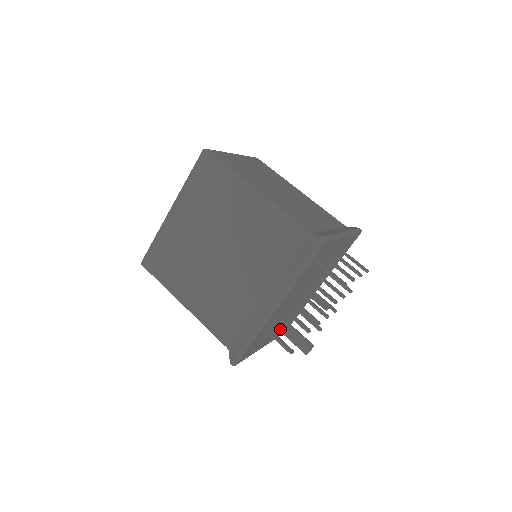
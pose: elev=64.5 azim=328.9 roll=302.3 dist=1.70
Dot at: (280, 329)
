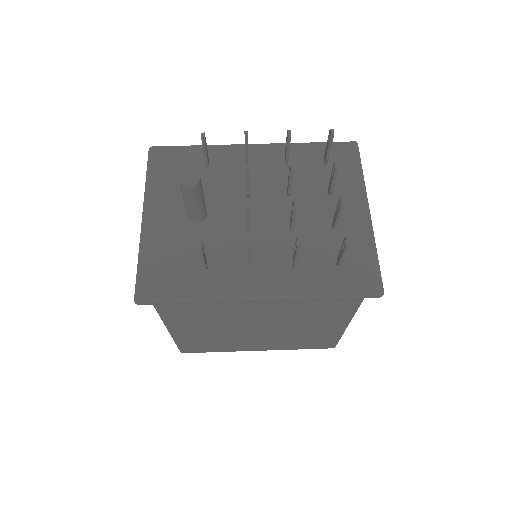
Dot at: occluded
